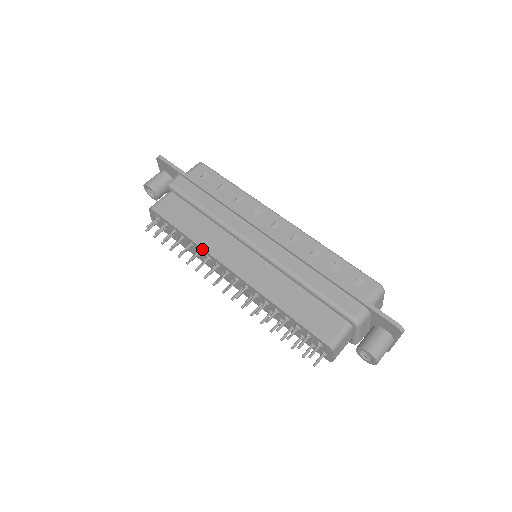
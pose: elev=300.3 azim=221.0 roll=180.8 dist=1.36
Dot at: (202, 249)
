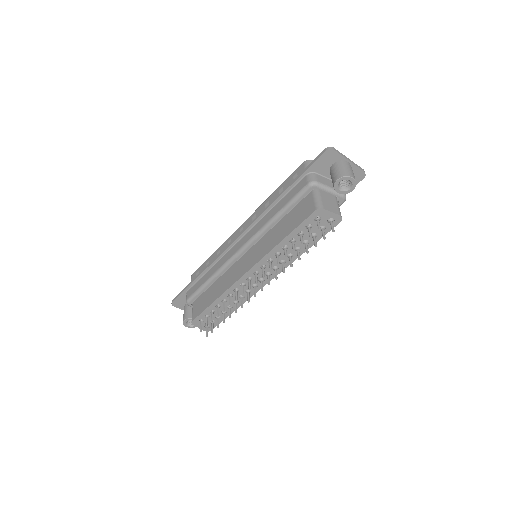
Dot at: (227, 292)
